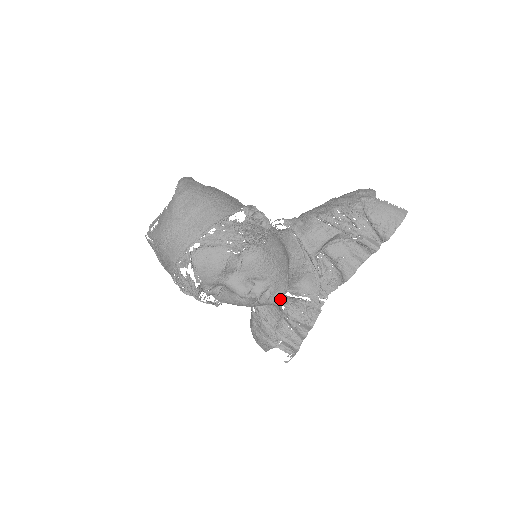
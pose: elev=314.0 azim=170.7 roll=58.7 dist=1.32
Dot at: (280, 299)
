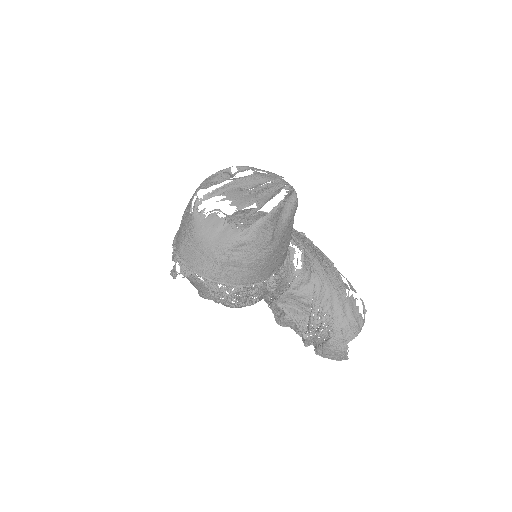
Dot at: occluded
